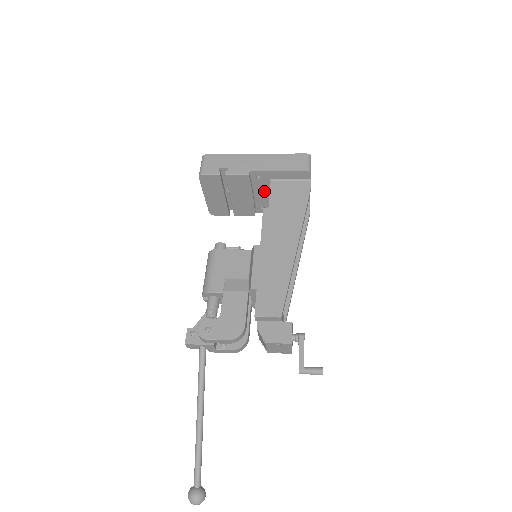
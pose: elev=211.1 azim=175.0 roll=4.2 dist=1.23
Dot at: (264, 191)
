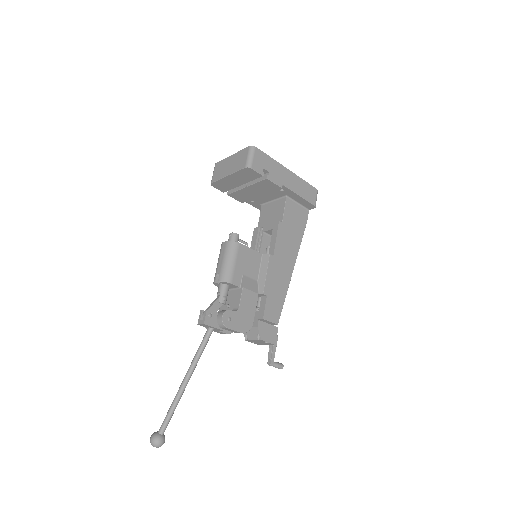
Dot at: (271, 196)
